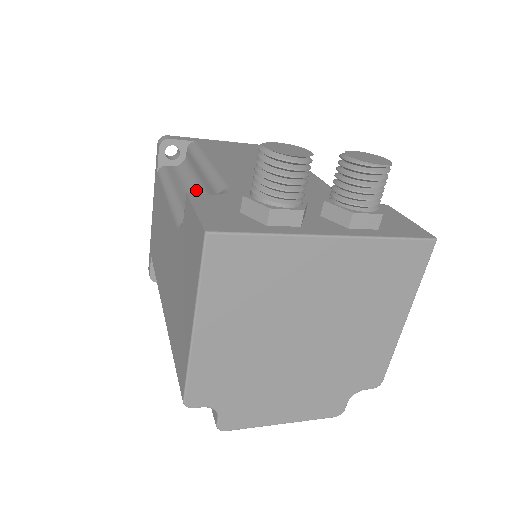
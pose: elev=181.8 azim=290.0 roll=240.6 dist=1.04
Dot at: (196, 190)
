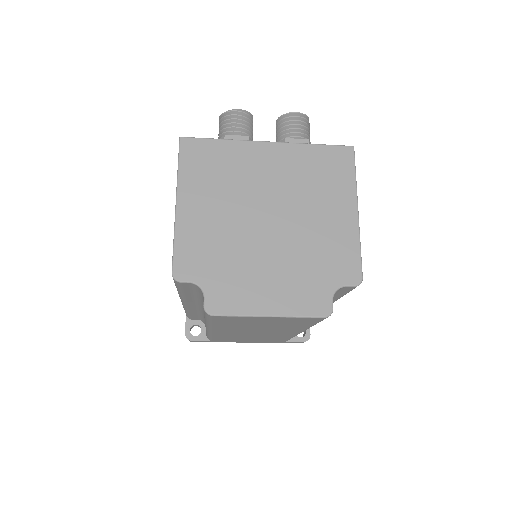
Dot at: occluded
